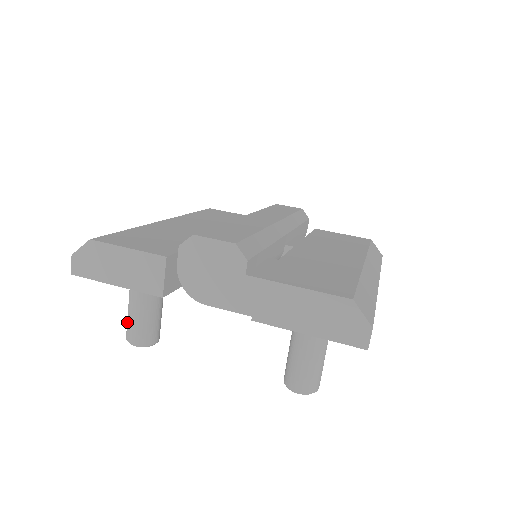
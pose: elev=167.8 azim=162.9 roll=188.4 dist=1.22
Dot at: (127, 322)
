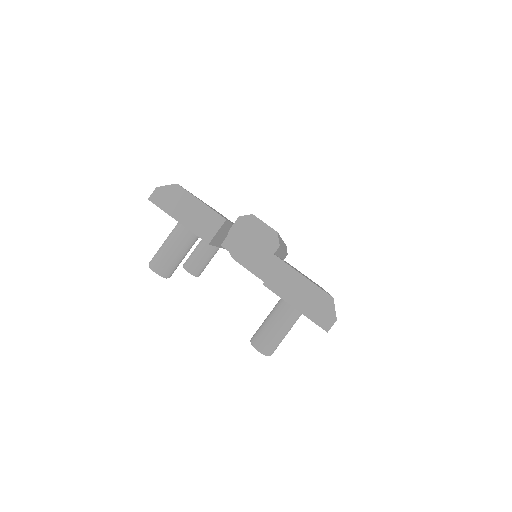
Dot at: (157, 253)
